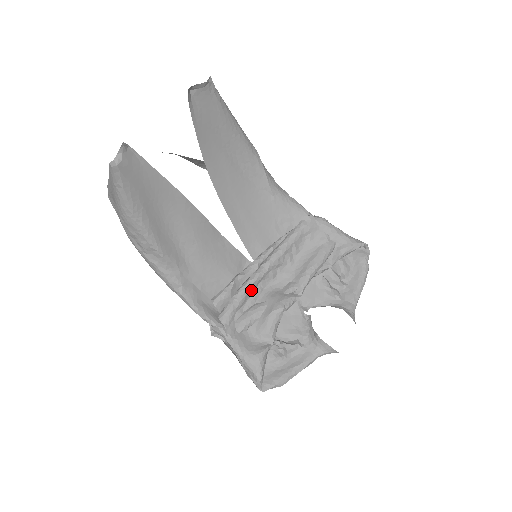
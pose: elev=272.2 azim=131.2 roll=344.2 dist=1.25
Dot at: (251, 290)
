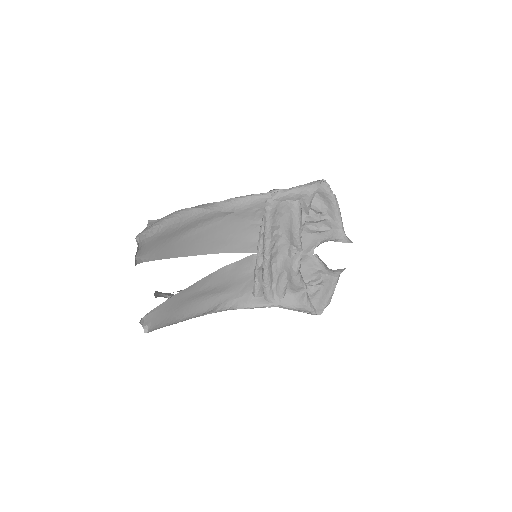
Dot at: (270, 272)
